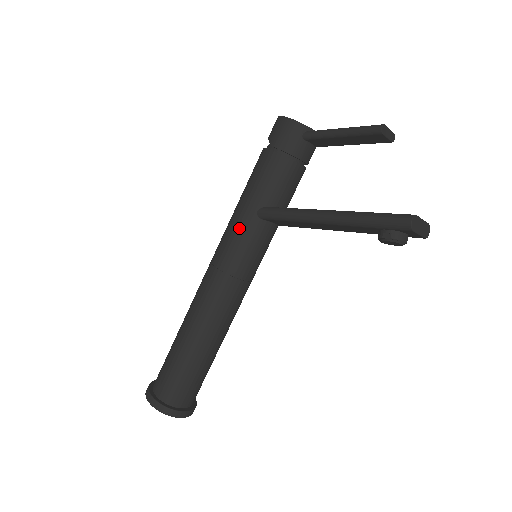
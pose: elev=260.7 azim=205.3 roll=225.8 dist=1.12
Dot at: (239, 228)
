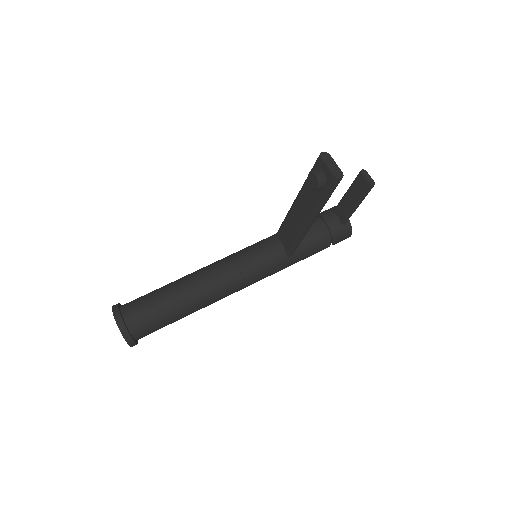
Dot at: occluded
